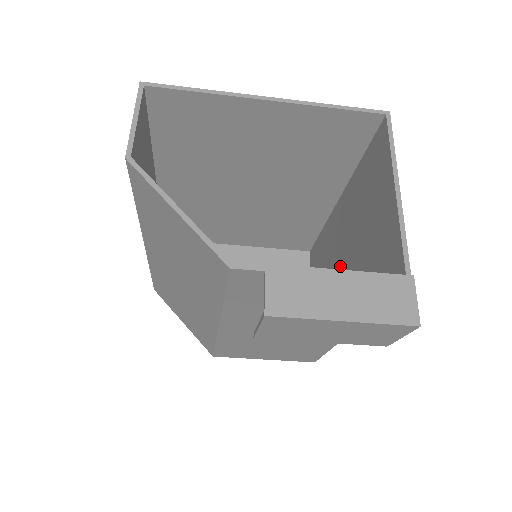
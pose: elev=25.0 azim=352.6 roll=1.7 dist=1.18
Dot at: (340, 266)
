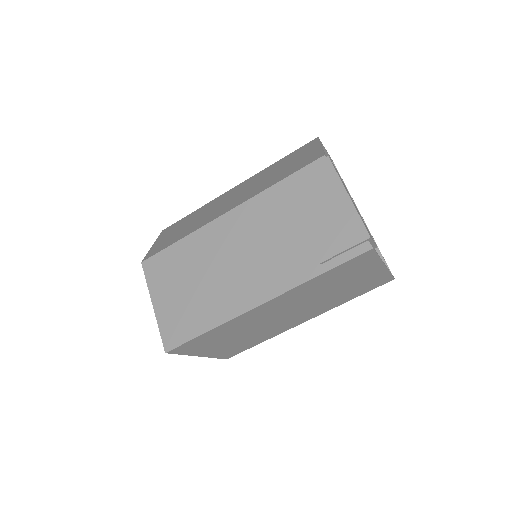
Dot at: occluded
